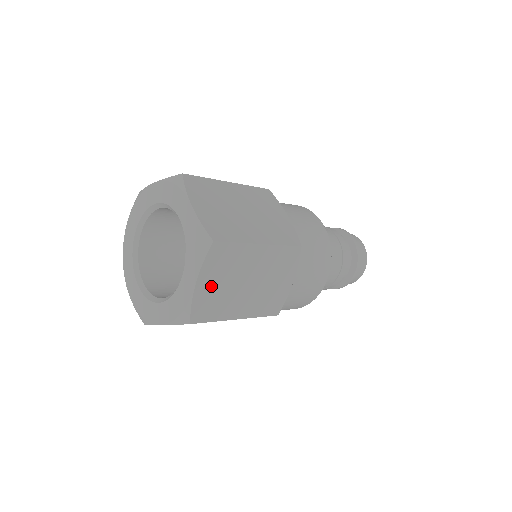
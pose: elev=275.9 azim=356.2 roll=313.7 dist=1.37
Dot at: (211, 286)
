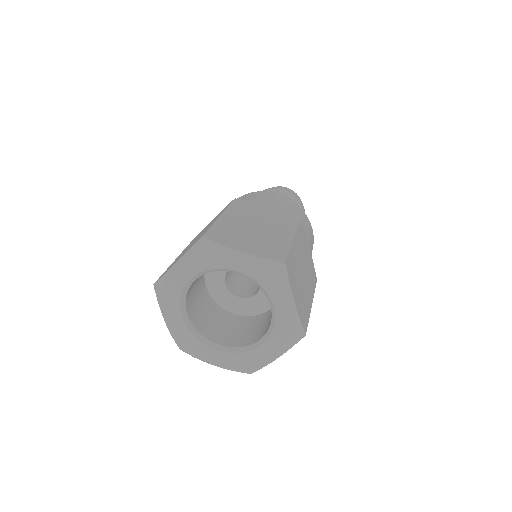
Dot at: (298, 296)
